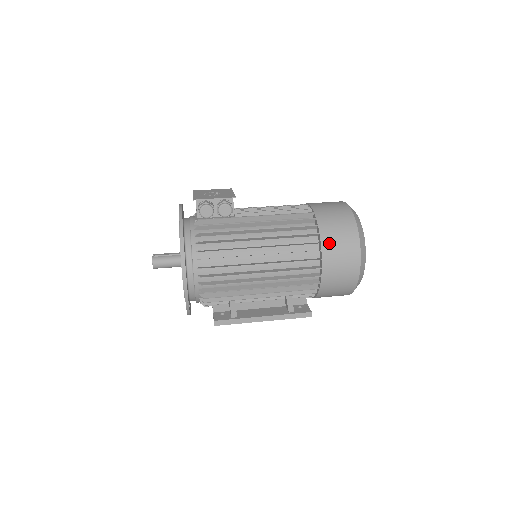
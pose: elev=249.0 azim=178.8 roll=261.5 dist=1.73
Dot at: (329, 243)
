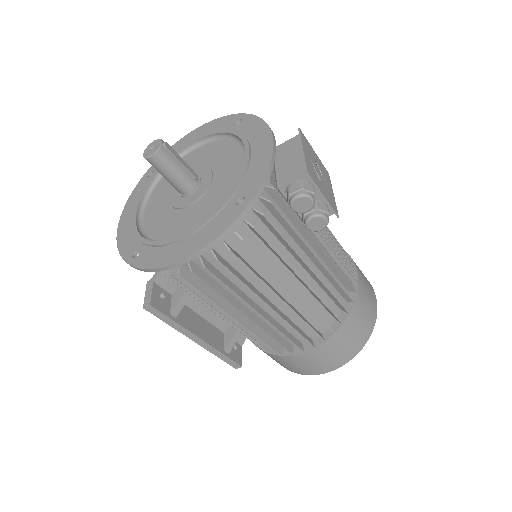
Dot at: (338, 340)
